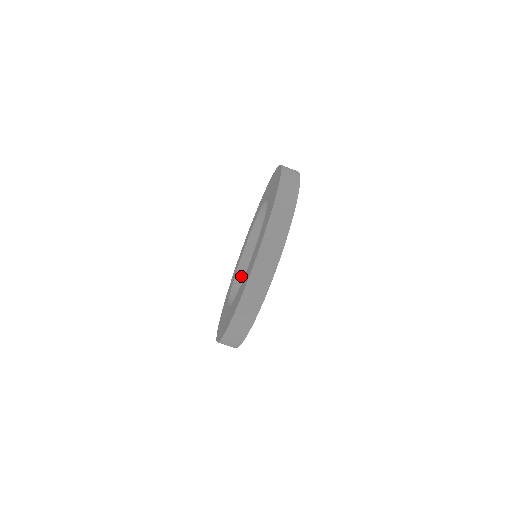
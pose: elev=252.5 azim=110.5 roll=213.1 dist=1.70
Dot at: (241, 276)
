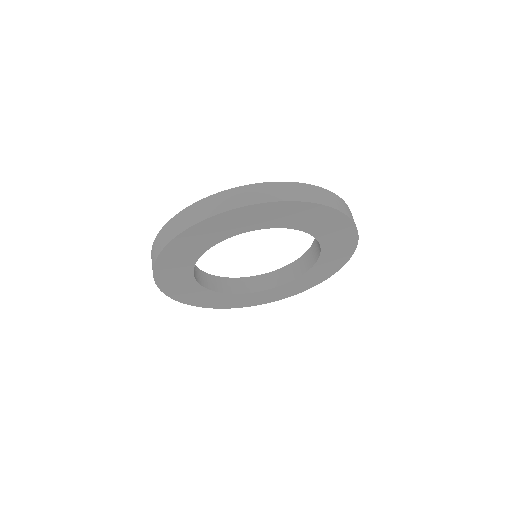
Dot at: (248, 282)
